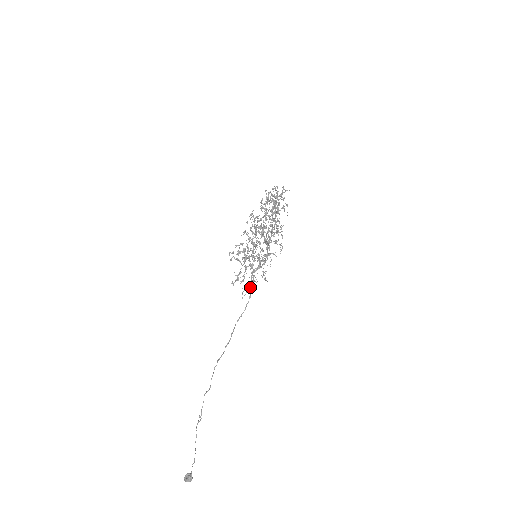
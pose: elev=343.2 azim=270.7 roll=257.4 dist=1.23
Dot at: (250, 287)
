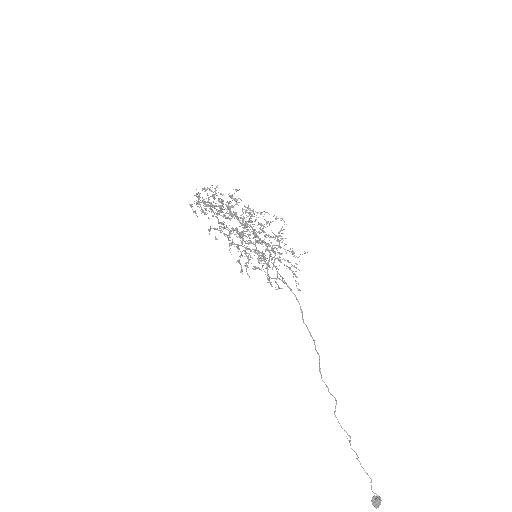
Dot at: occluded
